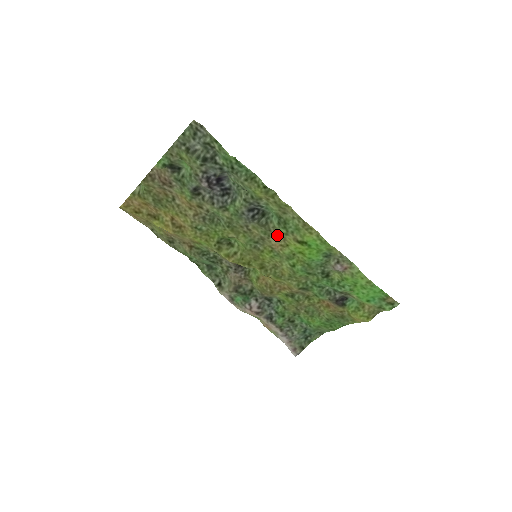
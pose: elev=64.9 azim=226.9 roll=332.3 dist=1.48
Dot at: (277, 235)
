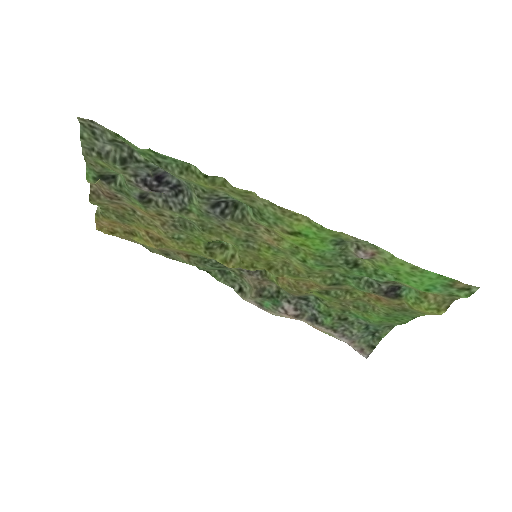
Dot at: (263, 228)
